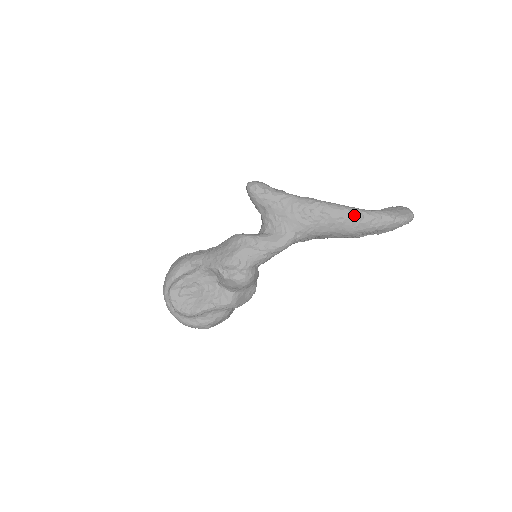
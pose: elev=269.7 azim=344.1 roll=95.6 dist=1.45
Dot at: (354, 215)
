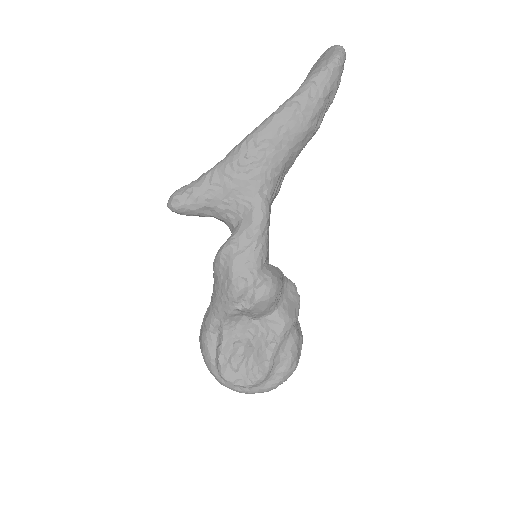
Dot at: (288, 112)
